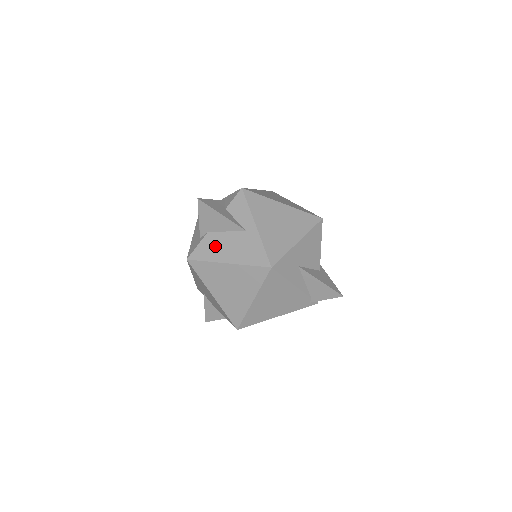
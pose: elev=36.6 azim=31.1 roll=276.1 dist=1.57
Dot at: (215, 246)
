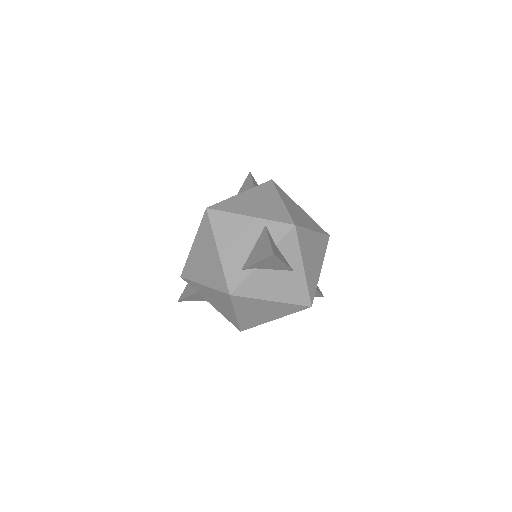
Dot at: (262, 284)
